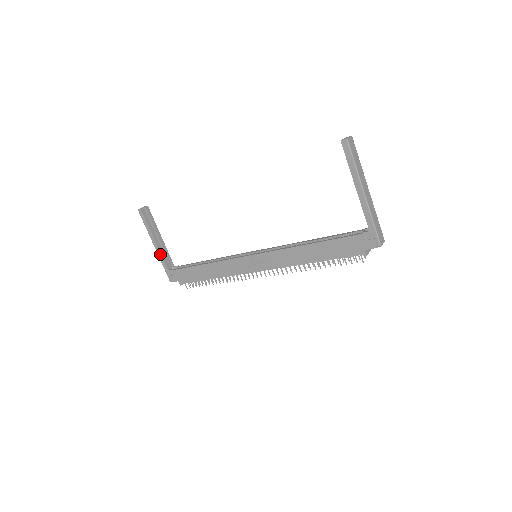
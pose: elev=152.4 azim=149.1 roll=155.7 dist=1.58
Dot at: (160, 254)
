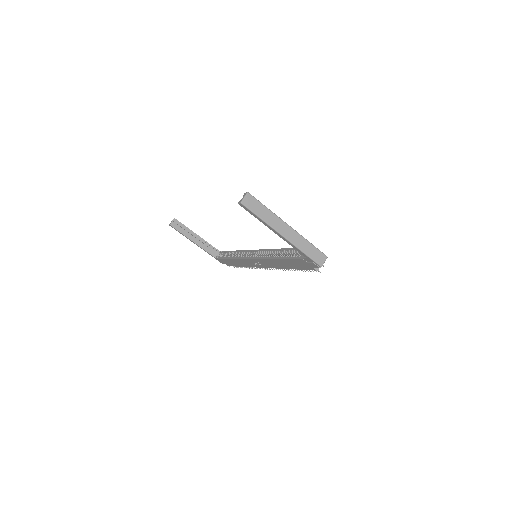
Dot at: (203, 249)
